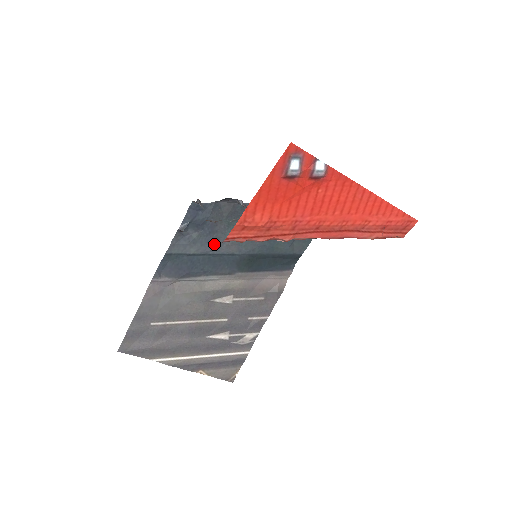
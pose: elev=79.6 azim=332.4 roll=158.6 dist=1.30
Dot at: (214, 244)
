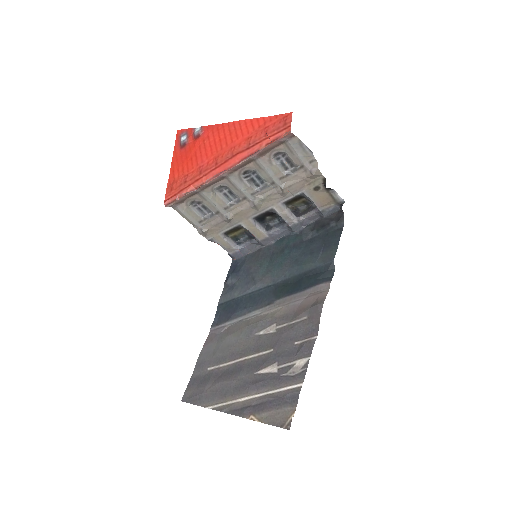
Dot at: (251, 283)
